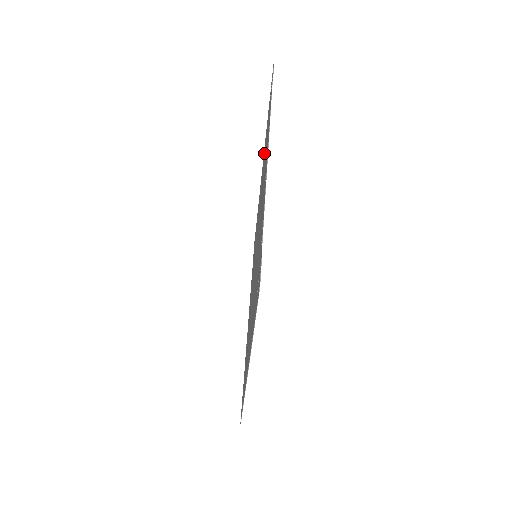
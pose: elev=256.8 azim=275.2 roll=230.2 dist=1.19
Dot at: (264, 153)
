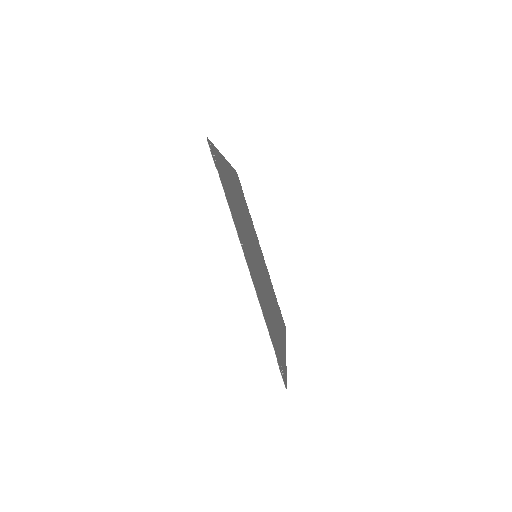
Dot at: occluded
